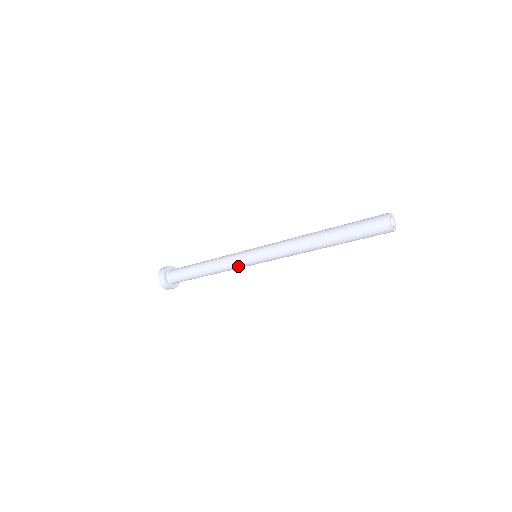
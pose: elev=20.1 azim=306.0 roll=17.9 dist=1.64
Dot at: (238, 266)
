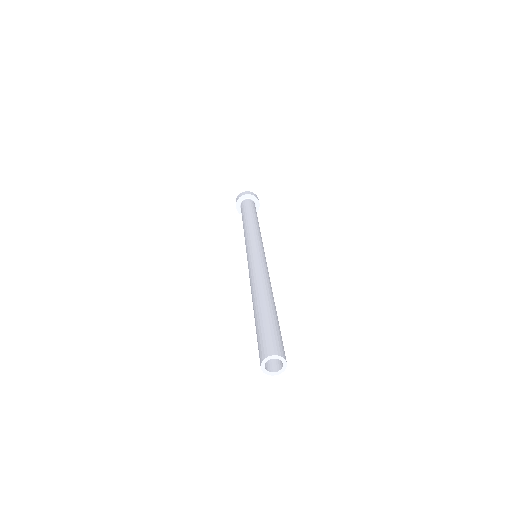
Dot at: occluded
